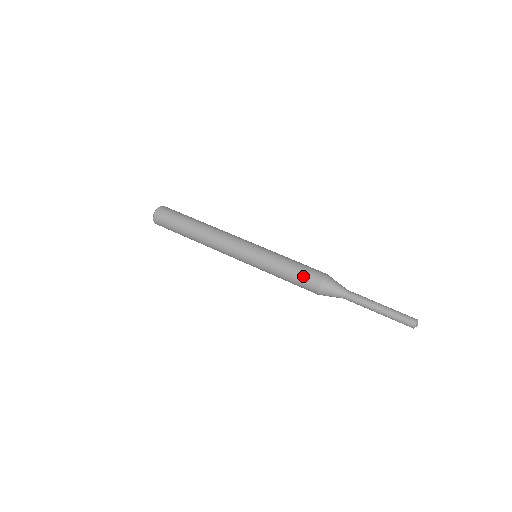
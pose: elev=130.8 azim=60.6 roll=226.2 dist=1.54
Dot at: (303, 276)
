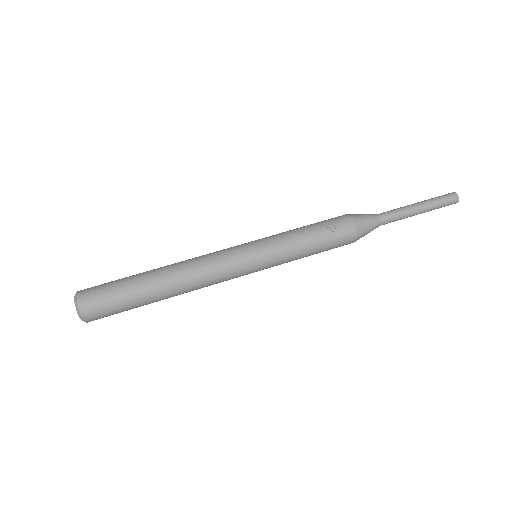
Dot at: (329, 227)
